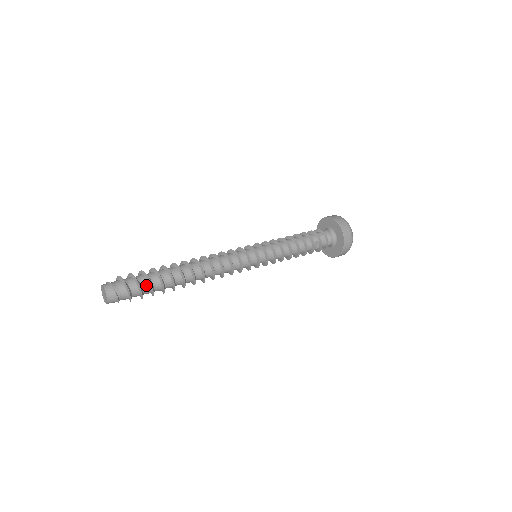
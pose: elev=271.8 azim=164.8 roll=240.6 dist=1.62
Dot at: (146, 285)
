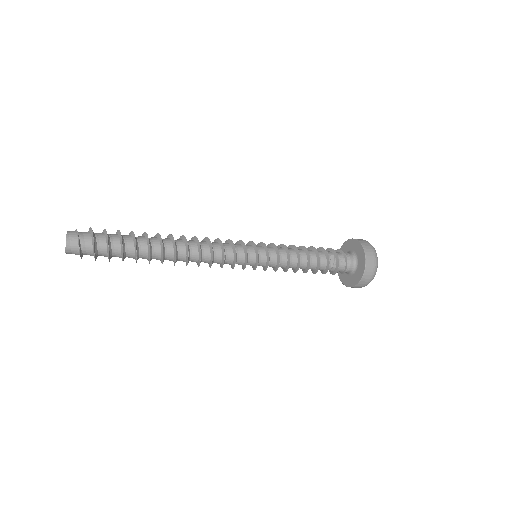
Dot at: (116, 239)
